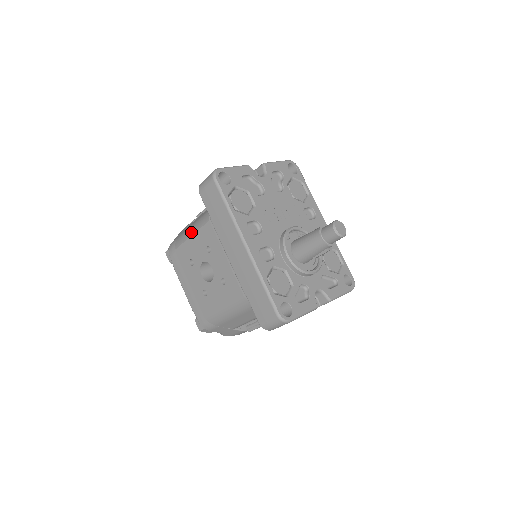
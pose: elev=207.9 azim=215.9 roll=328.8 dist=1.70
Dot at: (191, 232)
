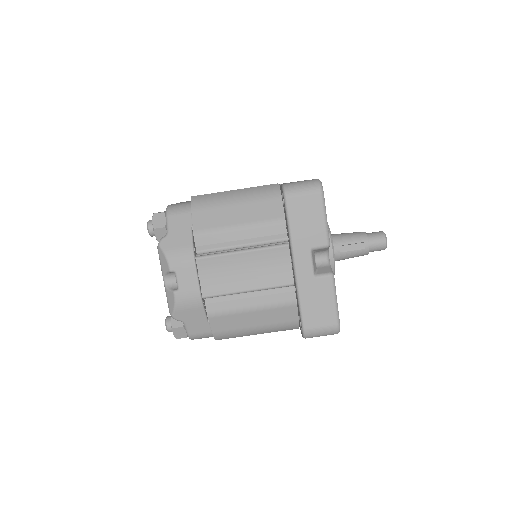
Dot at: occluded
